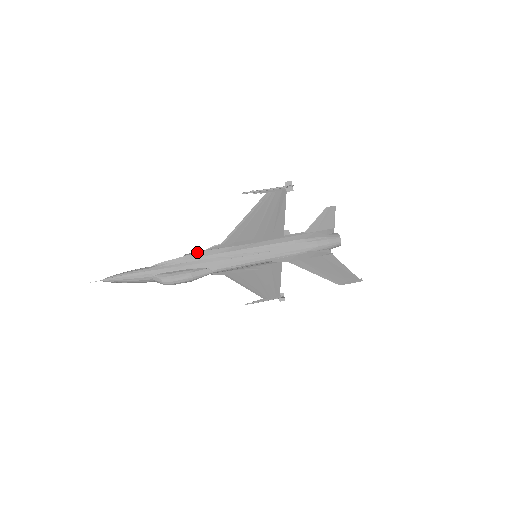
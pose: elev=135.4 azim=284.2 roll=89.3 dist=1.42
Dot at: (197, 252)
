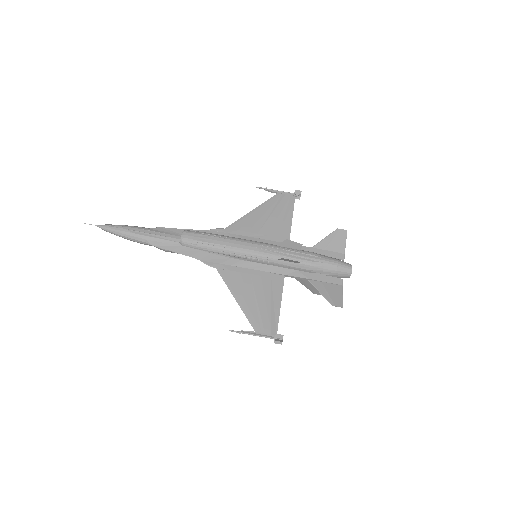
Dot at: (194, 248)
